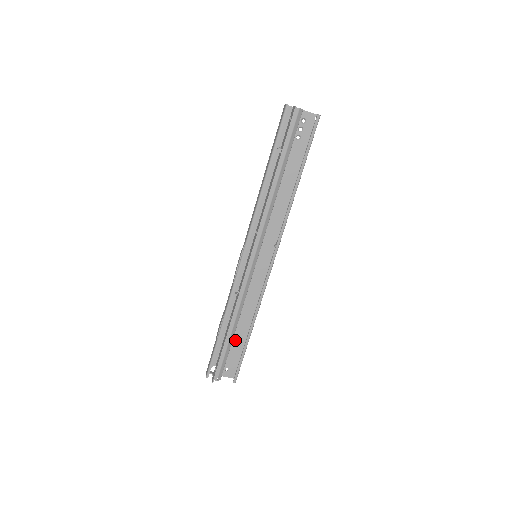
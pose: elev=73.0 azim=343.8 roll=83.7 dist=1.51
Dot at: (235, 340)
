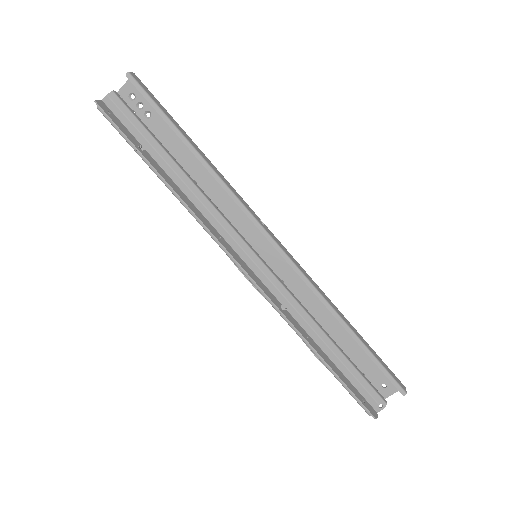
Dot at: (351, 350)
